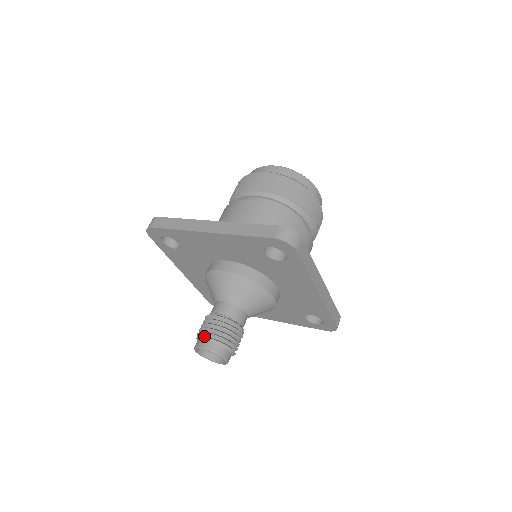
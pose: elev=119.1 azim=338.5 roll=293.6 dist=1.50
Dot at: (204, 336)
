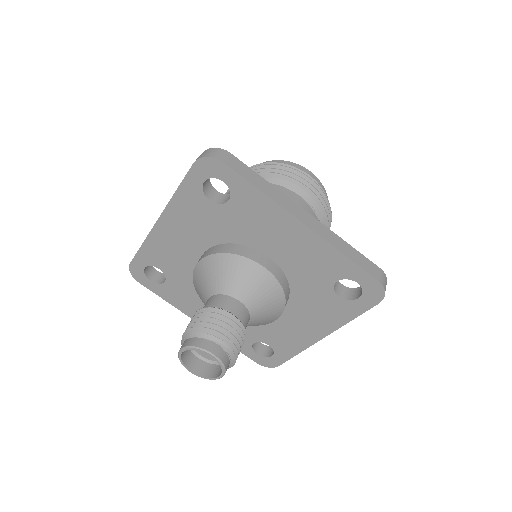
Dot at: (185, 339)
